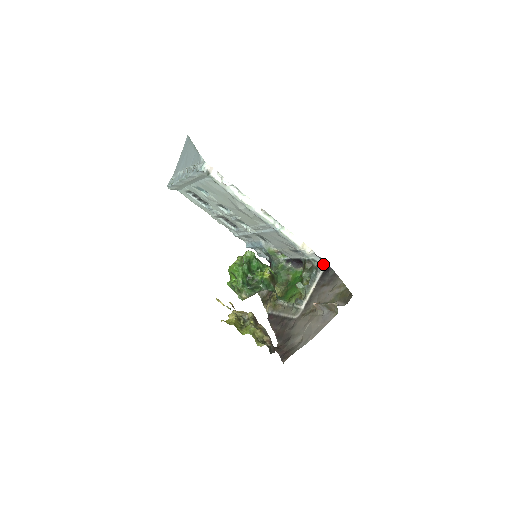
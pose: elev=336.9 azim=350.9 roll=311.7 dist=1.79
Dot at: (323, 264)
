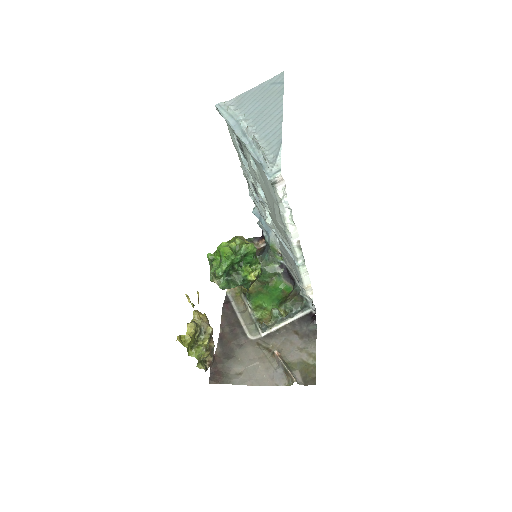
Dot at: (312, 308)
